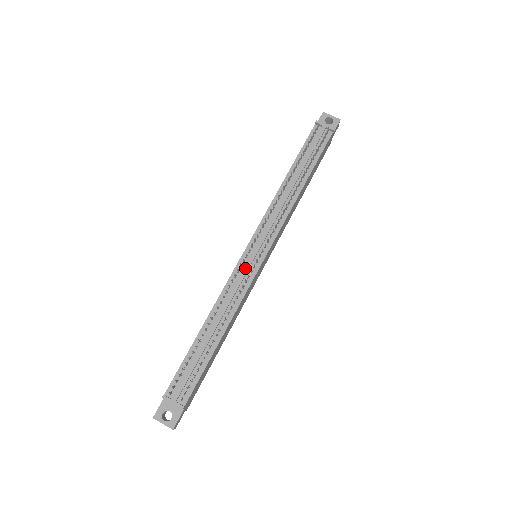
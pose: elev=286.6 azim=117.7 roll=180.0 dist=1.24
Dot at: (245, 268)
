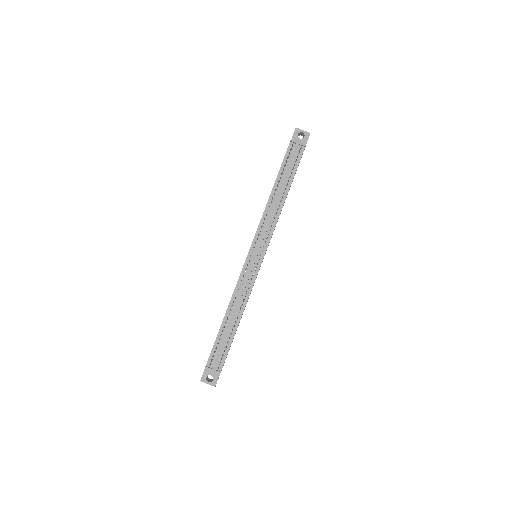
Dot at: (249, 270)
